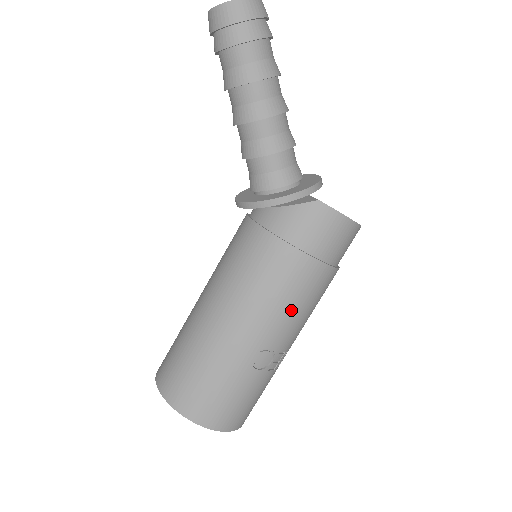
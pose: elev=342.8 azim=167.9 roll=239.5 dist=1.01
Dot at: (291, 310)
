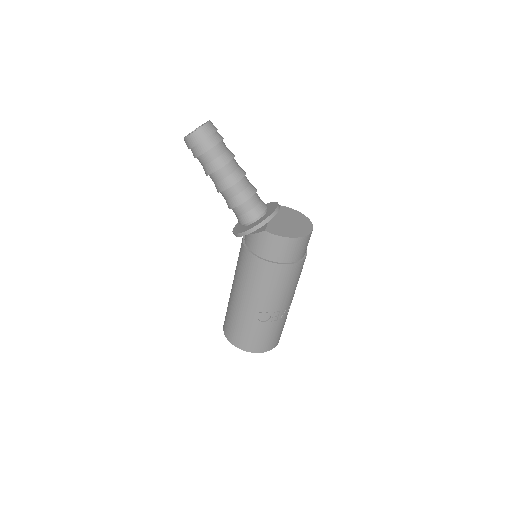
Dot at: (269, 290)
